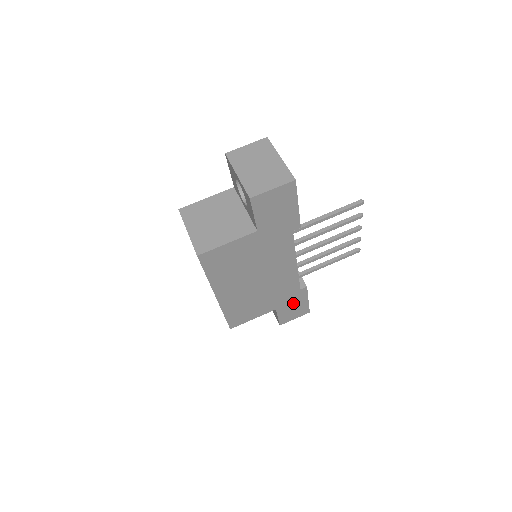
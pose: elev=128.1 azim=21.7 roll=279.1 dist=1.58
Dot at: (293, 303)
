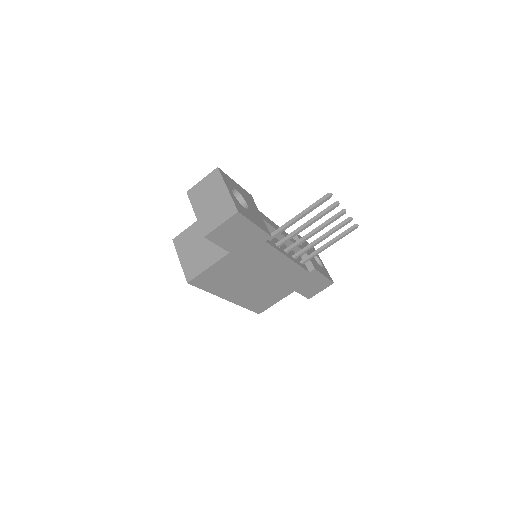
Dot at: (310, 282)
